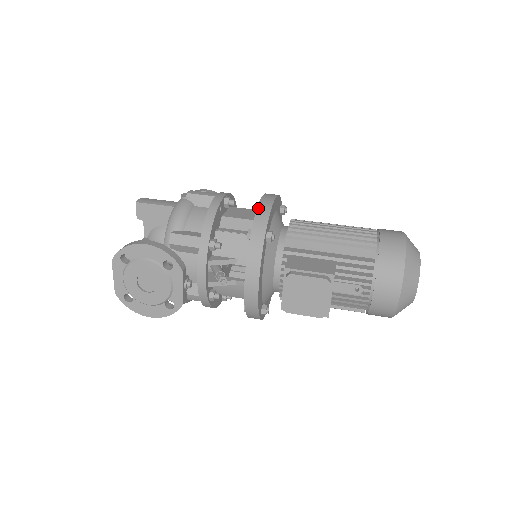
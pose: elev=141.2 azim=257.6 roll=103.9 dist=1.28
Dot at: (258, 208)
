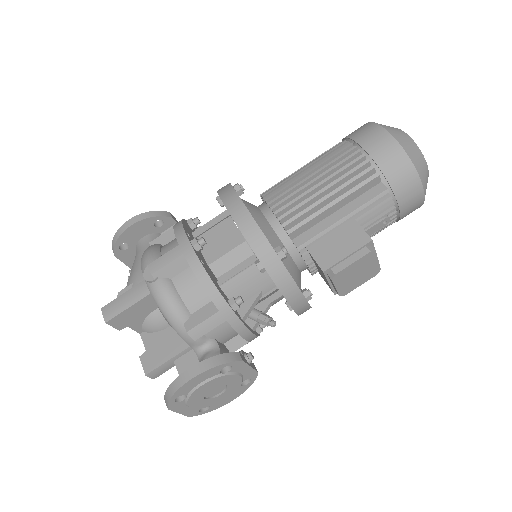
Dot at: (245, 237)
